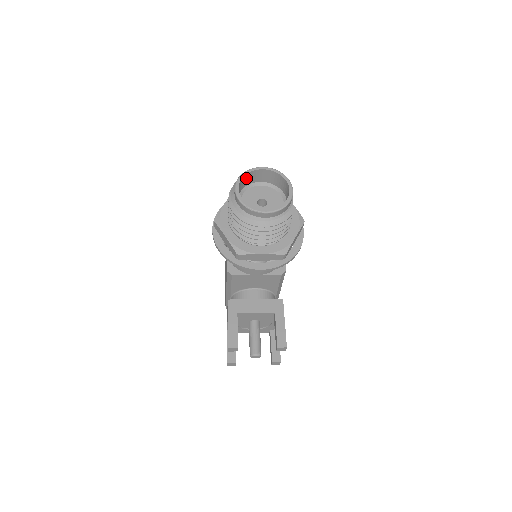
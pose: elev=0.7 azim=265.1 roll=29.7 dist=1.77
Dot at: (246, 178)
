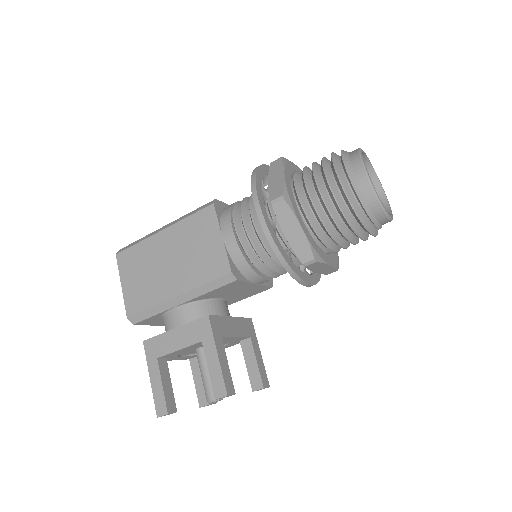
Dot at: occluded
